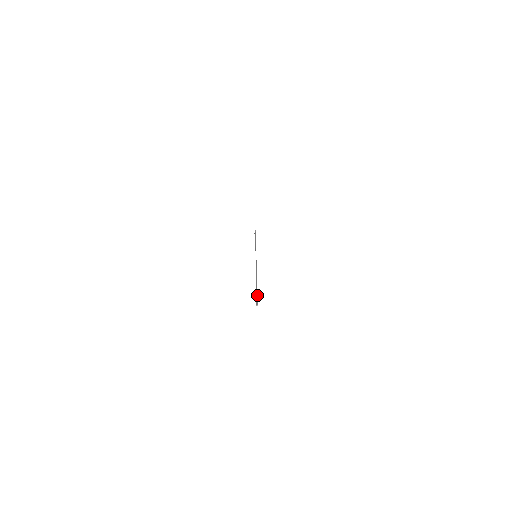
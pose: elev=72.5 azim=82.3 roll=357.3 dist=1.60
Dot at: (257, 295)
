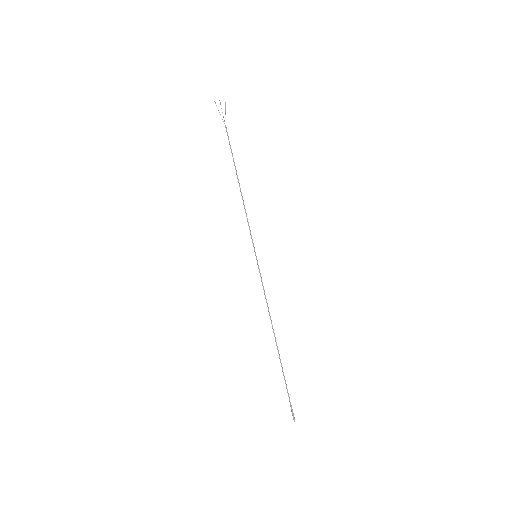
Dot at: (288, 396)
